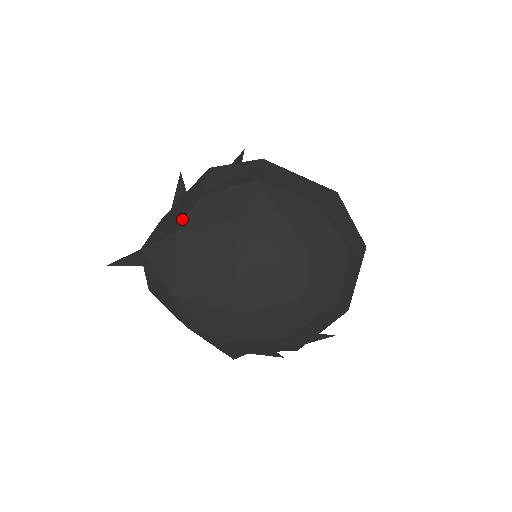
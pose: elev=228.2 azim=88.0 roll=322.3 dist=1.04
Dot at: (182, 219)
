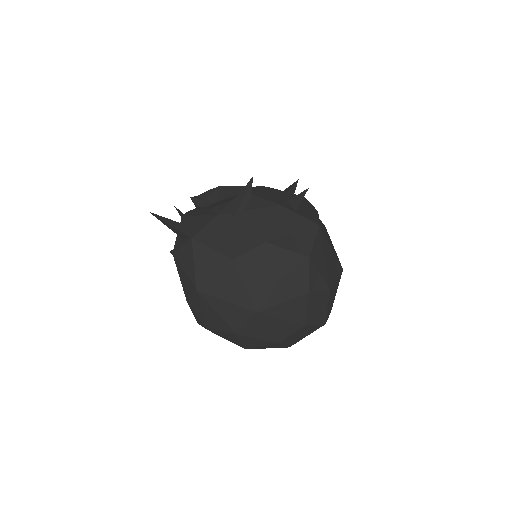
Dot at: (242, 250)
